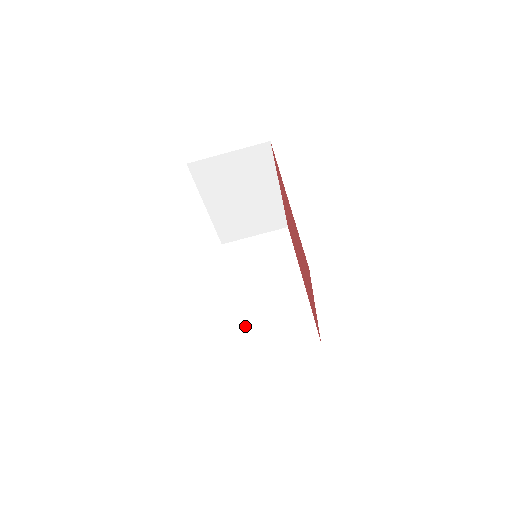
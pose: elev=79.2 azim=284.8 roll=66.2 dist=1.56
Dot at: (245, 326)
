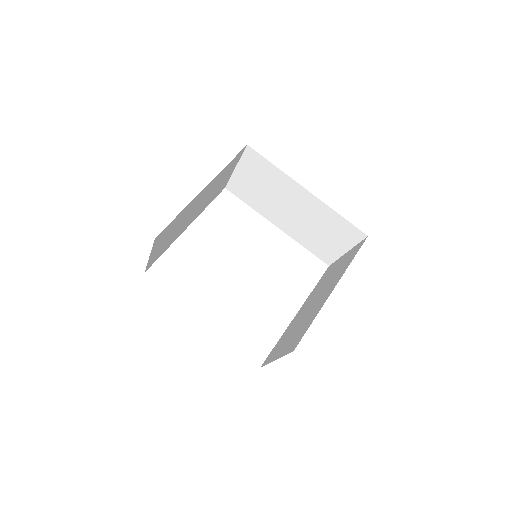
Dot at: (306, 243)
